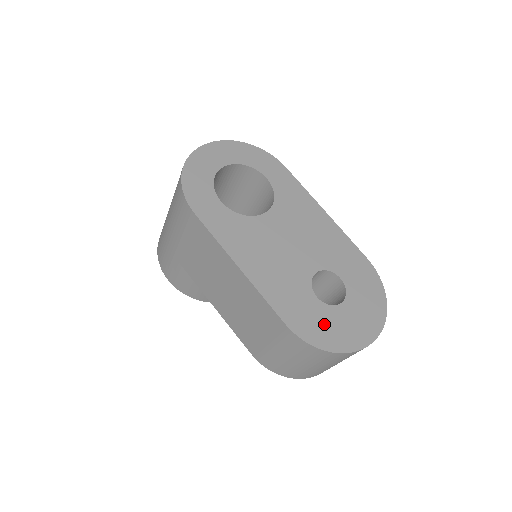
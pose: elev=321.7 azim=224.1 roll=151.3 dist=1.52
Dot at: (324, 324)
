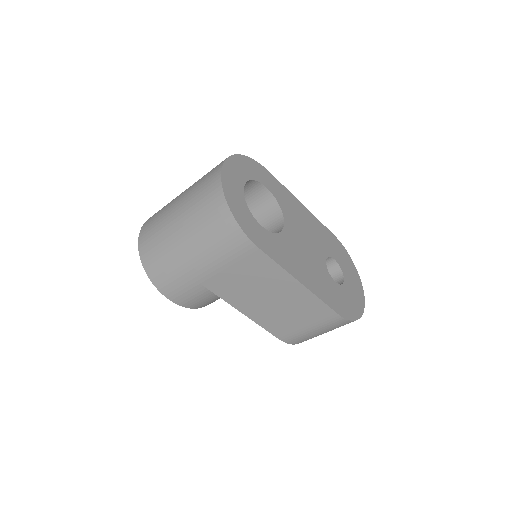
Dot at: (347, 301)
